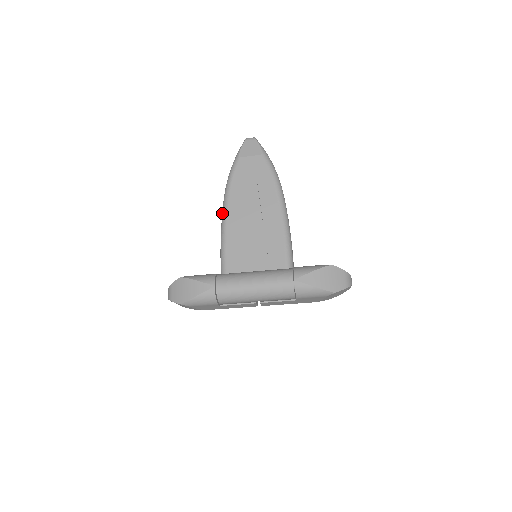
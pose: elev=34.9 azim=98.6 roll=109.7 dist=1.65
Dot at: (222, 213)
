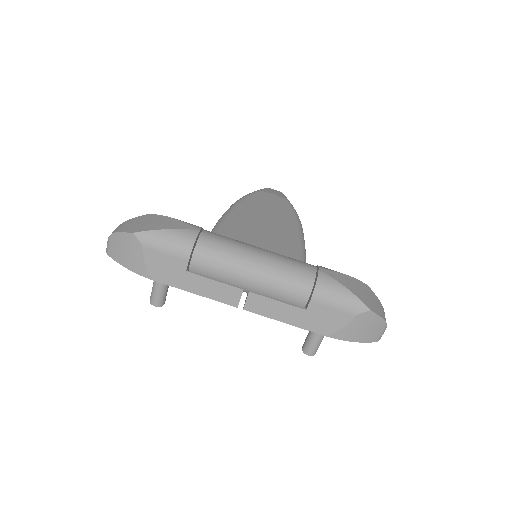
Dot at: (225, 212)
